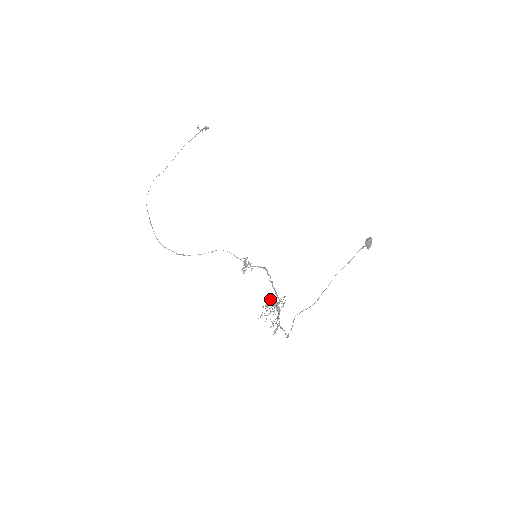
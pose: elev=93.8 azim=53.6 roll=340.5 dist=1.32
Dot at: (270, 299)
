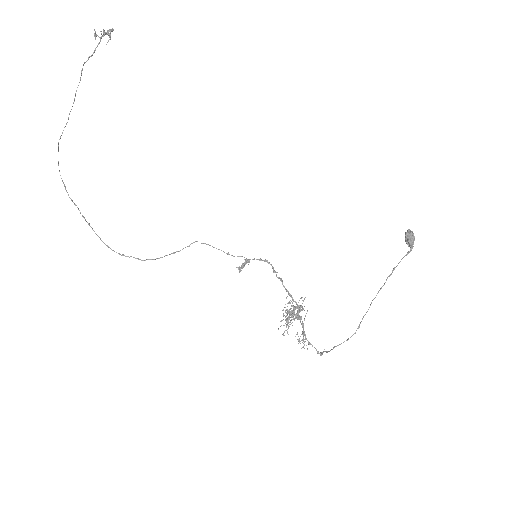
Dot at: (289, 312)
